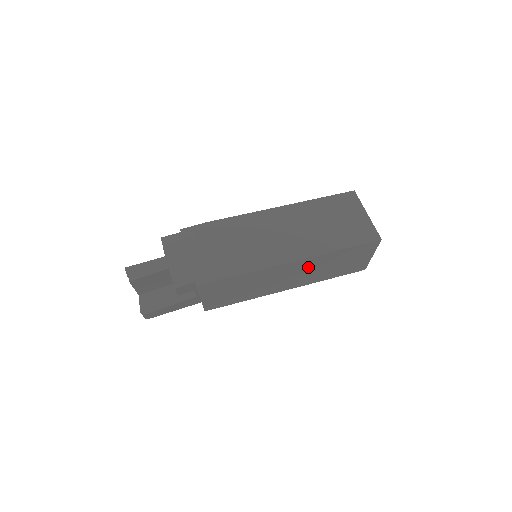
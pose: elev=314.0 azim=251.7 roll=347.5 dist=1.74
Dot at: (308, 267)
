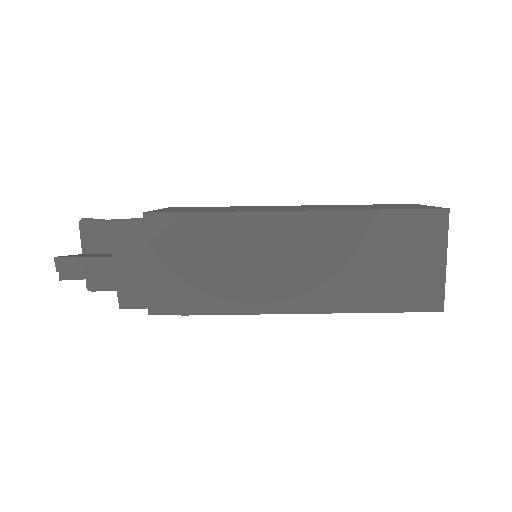
Dot at: occluded
